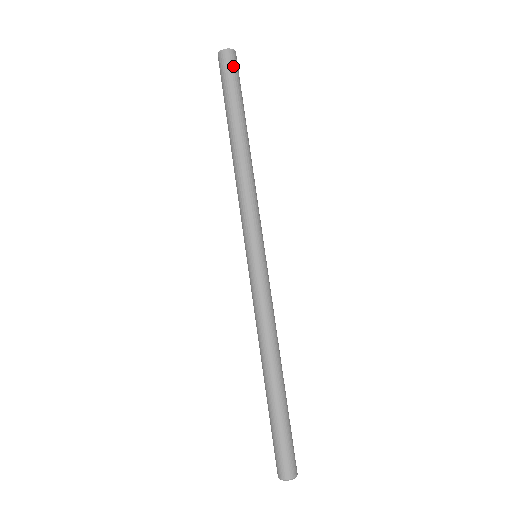
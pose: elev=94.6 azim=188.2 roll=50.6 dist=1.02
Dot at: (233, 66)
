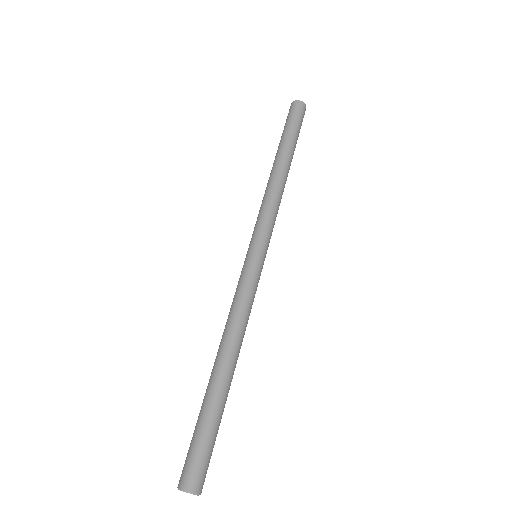
Dot at: (302, 115)
